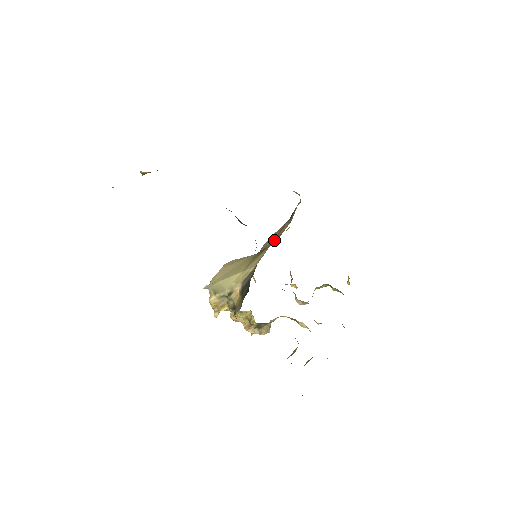
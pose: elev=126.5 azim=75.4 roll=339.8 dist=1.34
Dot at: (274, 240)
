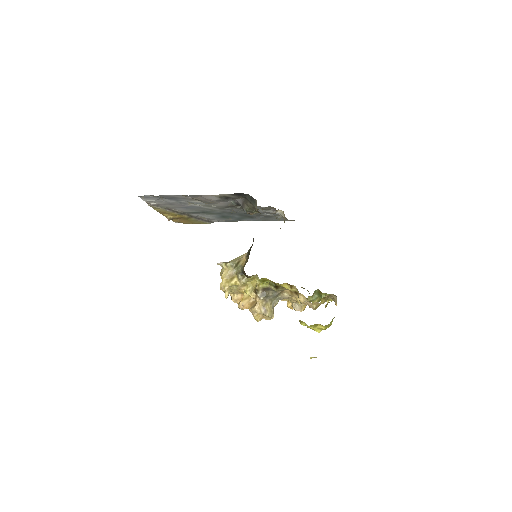
Dot at: occluded
